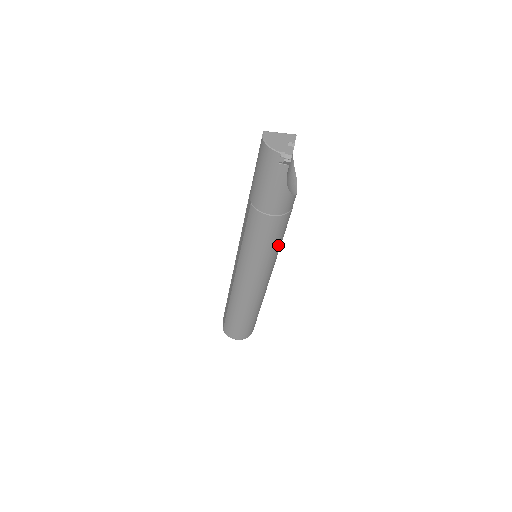
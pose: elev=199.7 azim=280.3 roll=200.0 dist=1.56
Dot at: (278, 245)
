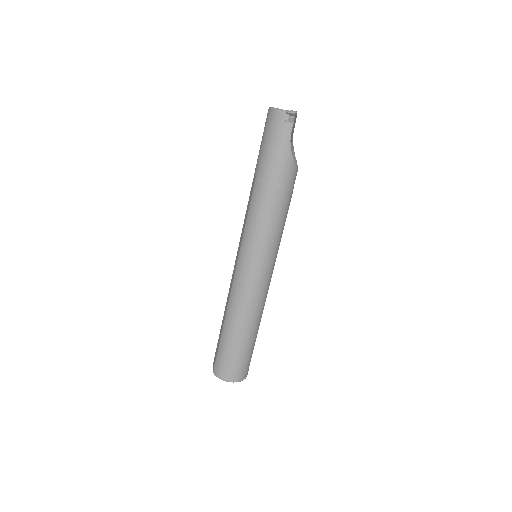
Dot at: (280, 231)
